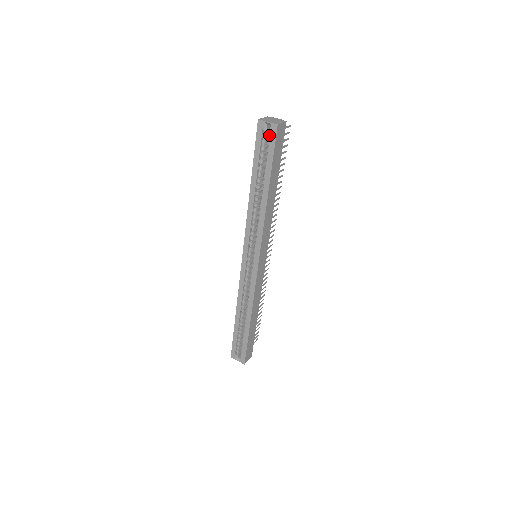
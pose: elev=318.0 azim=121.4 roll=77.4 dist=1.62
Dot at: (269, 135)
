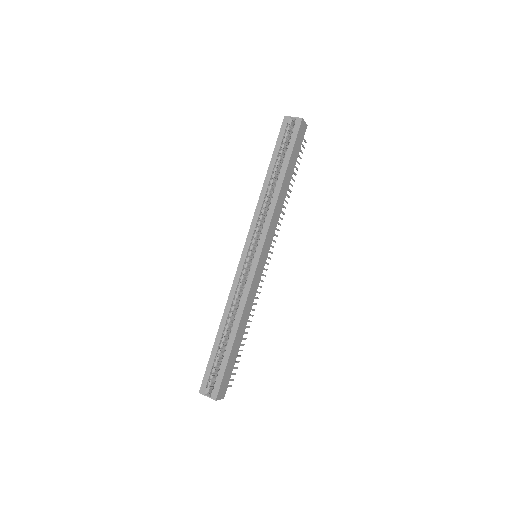
Dot at: (293, 128)
